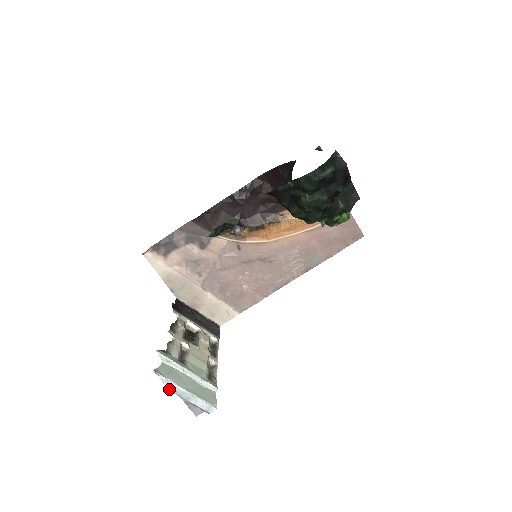
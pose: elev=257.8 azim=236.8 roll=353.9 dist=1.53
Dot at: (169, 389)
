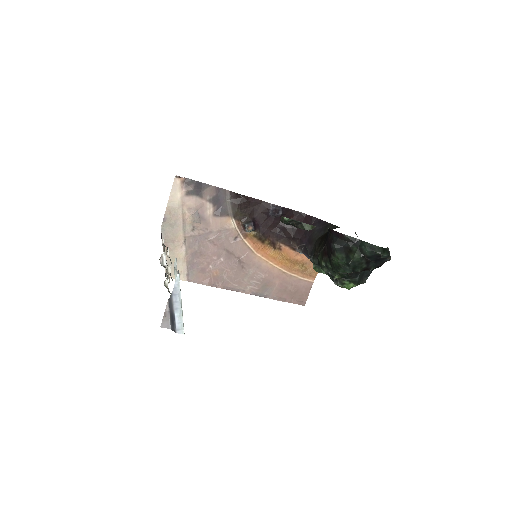
Dot at: (173, 290)
